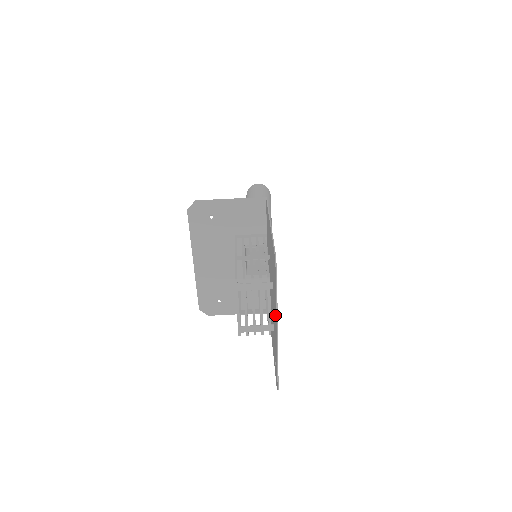
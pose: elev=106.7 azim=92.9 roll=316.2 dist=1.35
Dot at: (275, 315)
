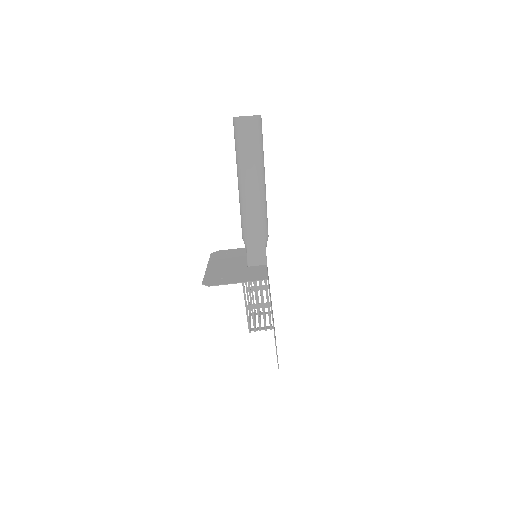
Dot at: occluded
